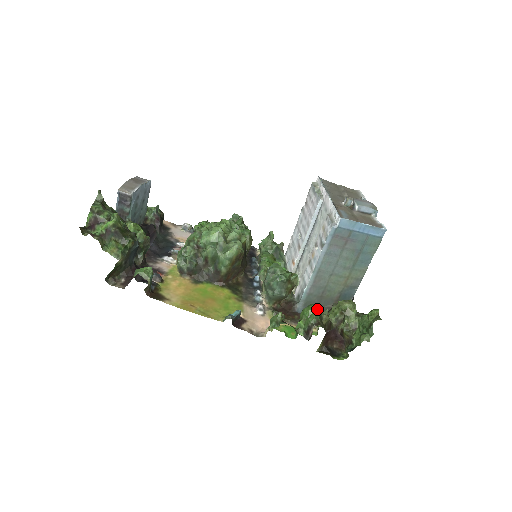
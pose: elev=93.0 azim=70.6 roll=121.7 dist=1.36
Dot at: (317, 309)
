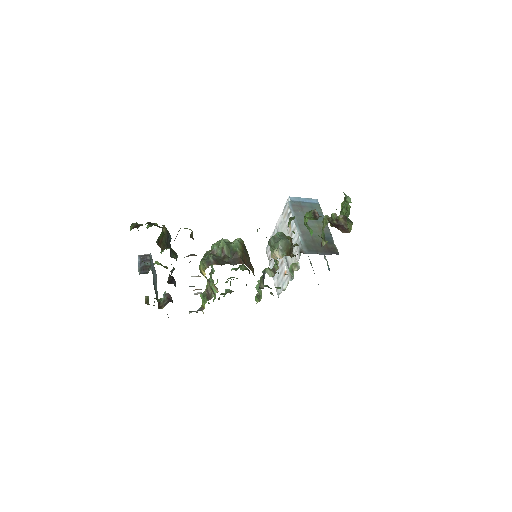
Dot at: occluded
